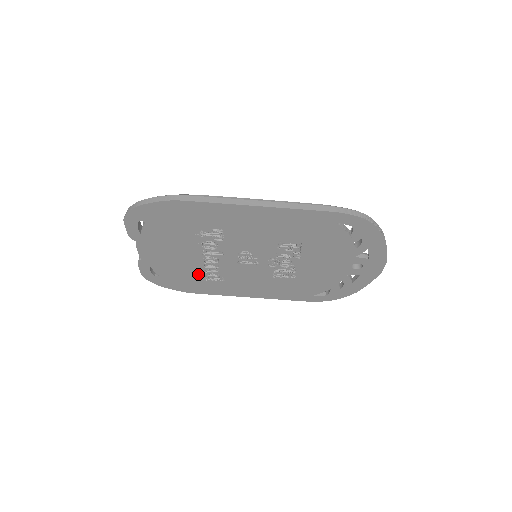
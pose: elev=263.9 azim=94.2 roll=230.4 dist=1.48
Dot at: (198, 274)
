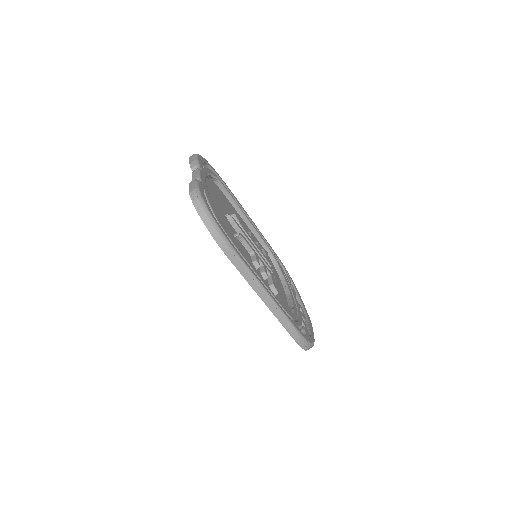
Dot at: occluded
